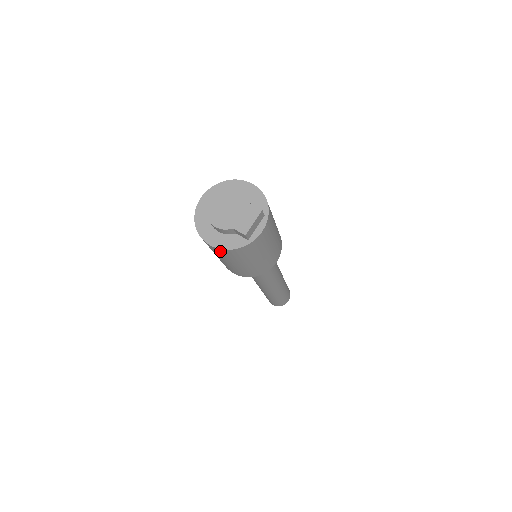
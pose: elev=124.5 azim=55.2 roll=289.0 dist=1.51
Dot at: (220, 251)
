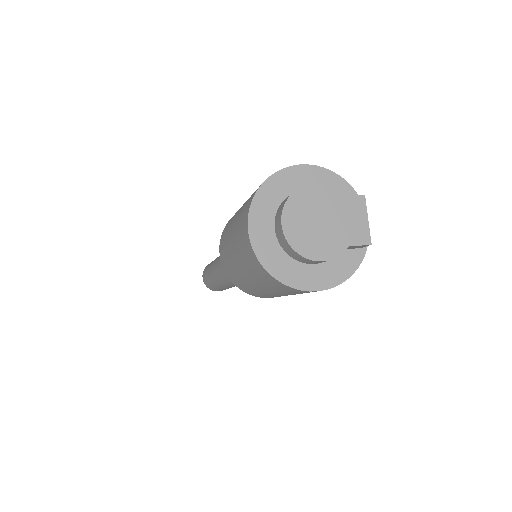
Dot at: occluded
